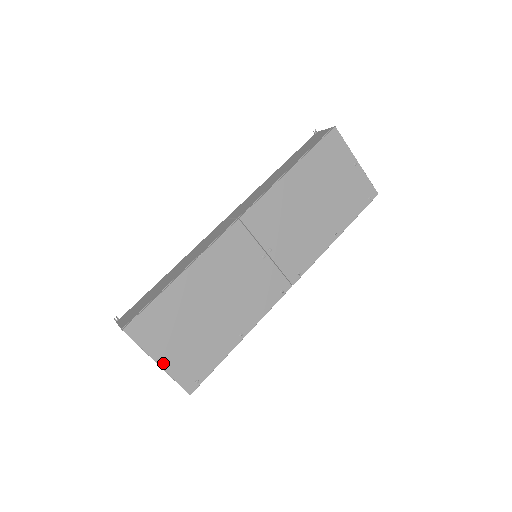
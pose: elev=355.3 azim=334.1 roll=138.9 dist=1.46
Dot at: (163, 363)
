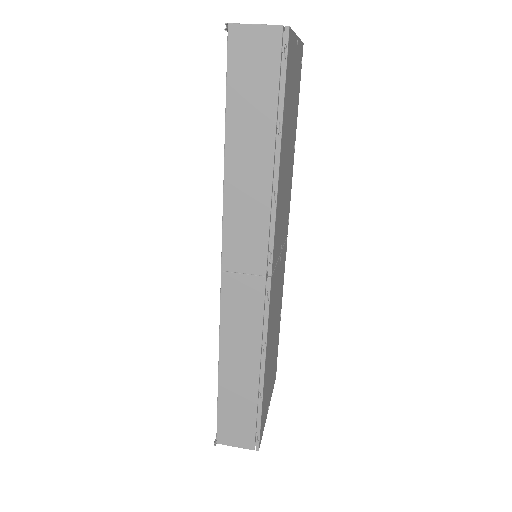
Dot at: occluded
